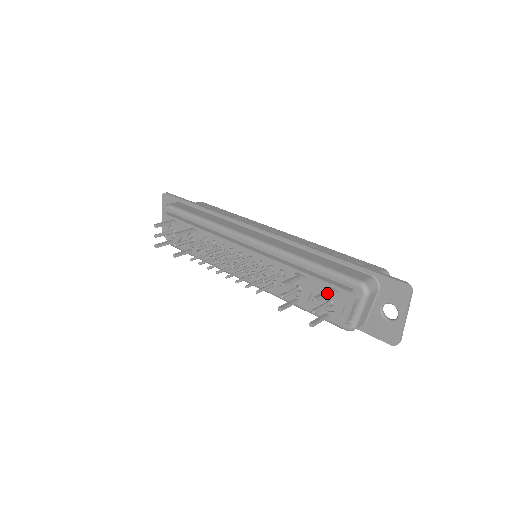
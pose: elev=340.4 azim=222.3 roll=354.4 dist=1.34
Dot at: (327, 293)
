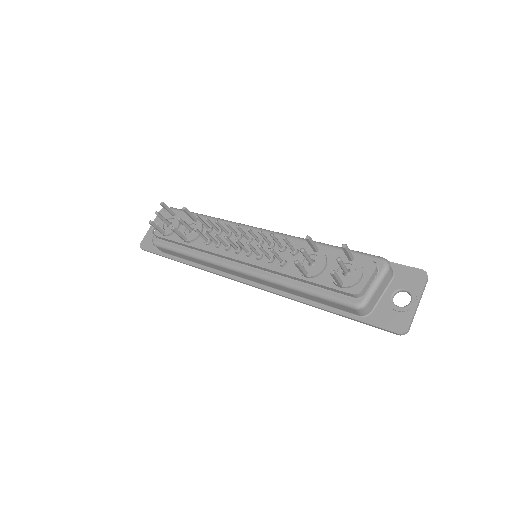
Dot at: (351, 254)
